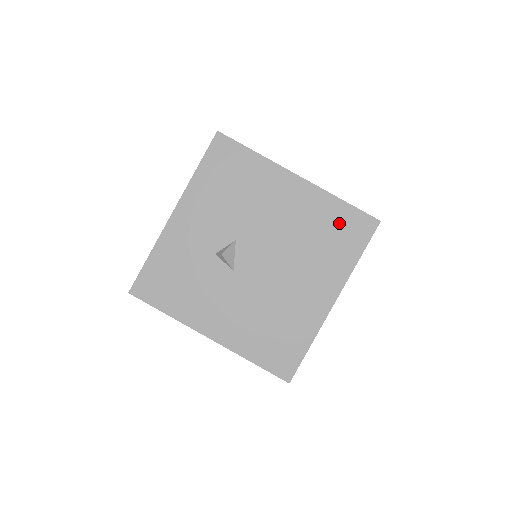
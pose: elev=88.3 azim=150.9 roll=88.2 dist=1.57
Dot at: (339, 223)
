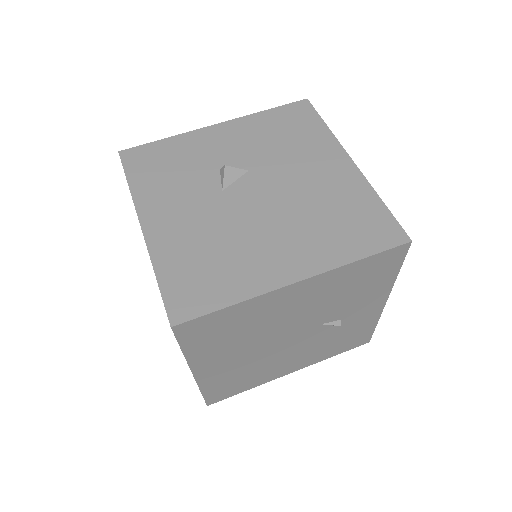
Dot at: (363, 216)
